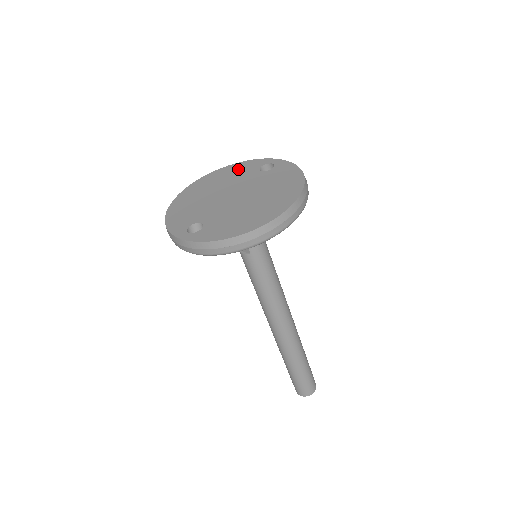
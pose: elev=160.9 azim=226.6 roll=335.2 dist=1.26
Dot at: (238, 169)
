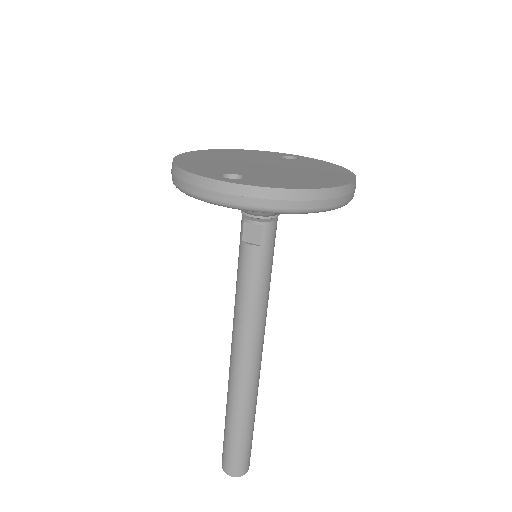
Dot at: (252, 152)
